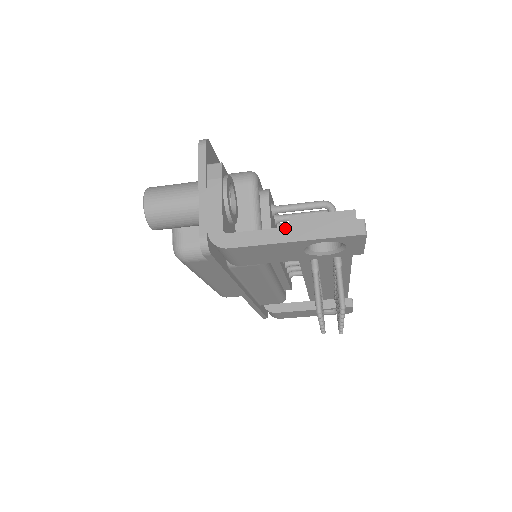
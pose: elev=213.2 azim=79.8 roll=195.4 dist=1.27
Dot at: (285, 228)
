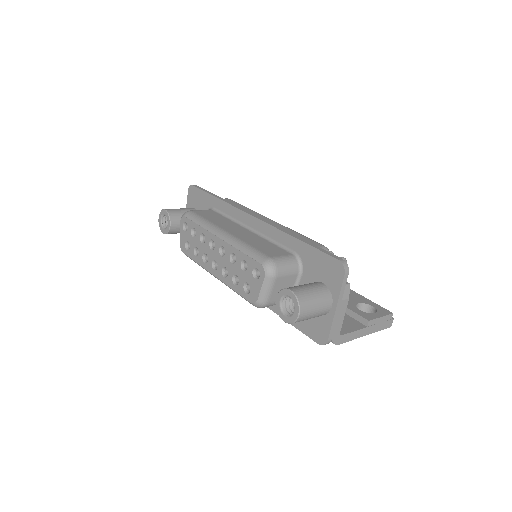
Dot at: (366, 328)
